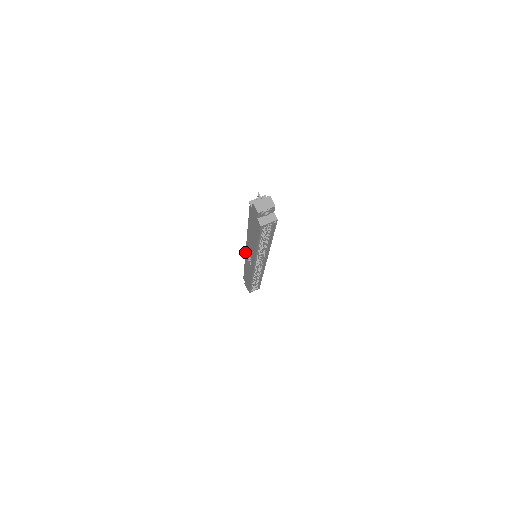
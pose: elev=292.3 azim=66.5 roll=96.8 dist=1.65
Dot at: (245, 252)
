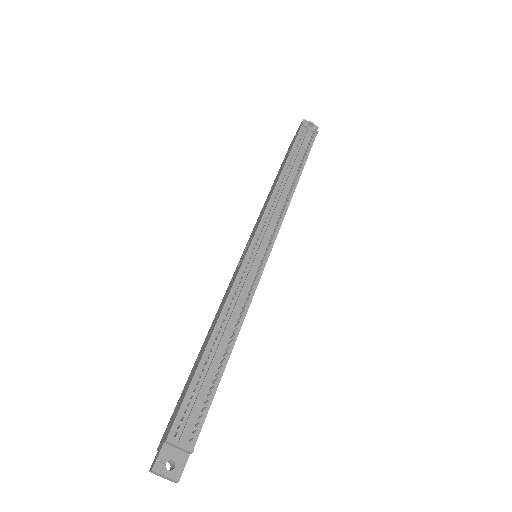
Dot at: (254, 235)
